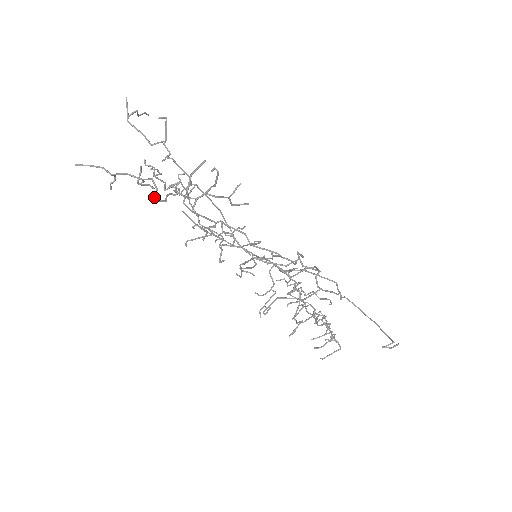
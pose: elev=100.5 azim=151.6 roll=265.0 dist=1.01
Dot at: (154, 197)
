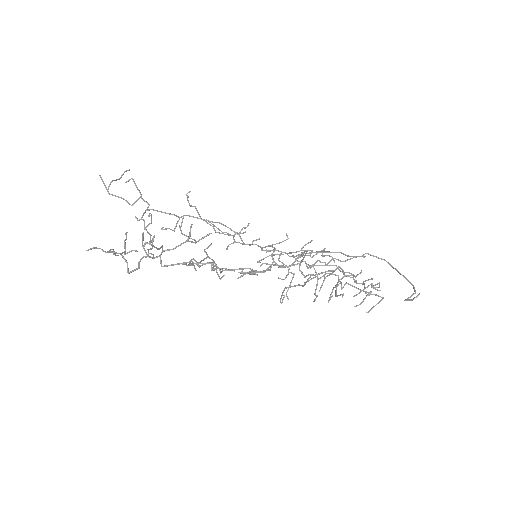
Dot at: (127, 271)
